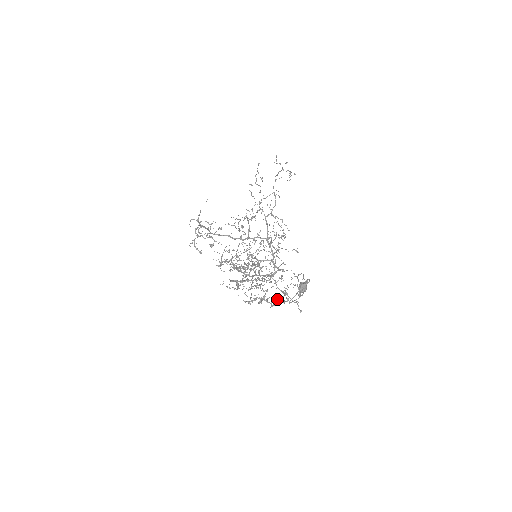
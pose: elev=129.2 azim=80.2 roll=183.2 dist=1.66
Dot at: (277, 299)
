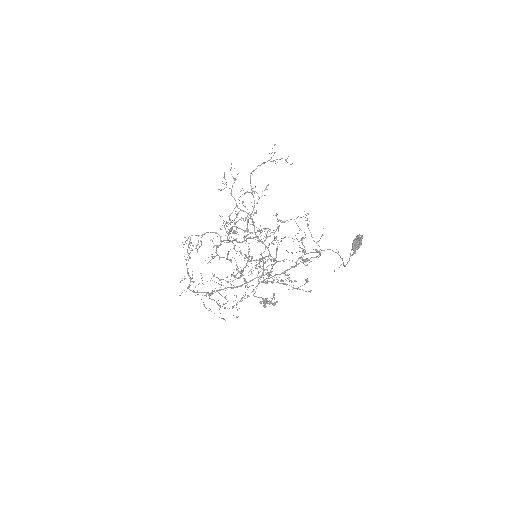
Dot at: occluded
